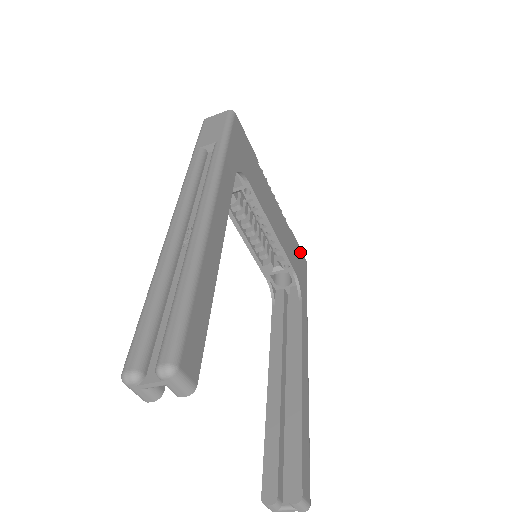
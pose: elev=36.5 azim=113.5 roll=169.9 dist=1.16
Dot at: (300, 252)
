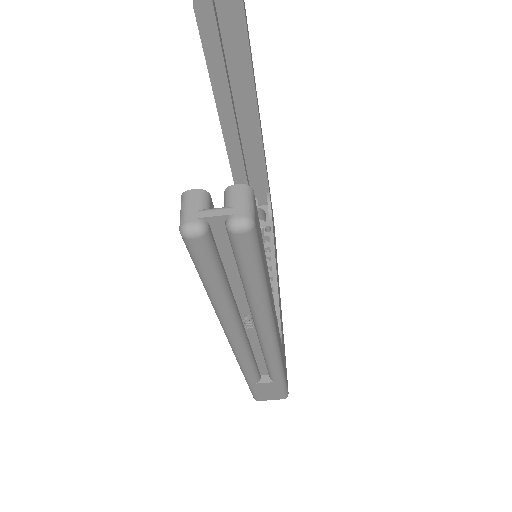
Dot at: (286, 368)
